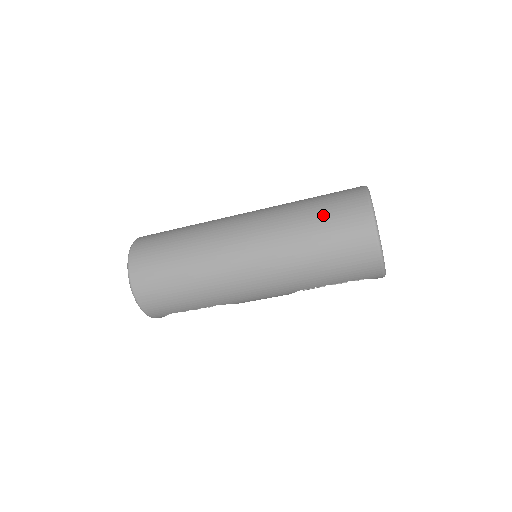
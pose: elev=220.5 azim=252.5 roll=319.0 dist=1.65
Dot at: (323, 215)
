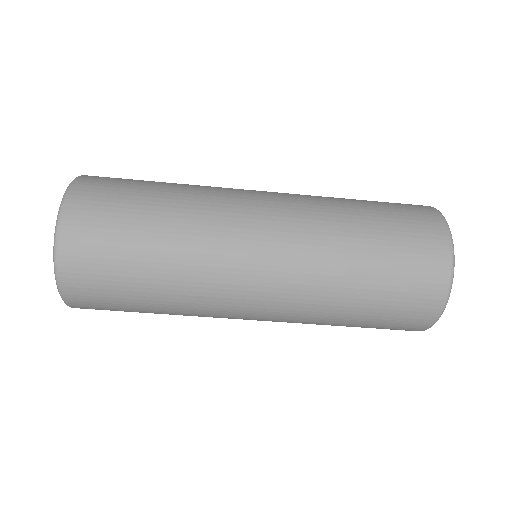
Dot at: (388, 247)
